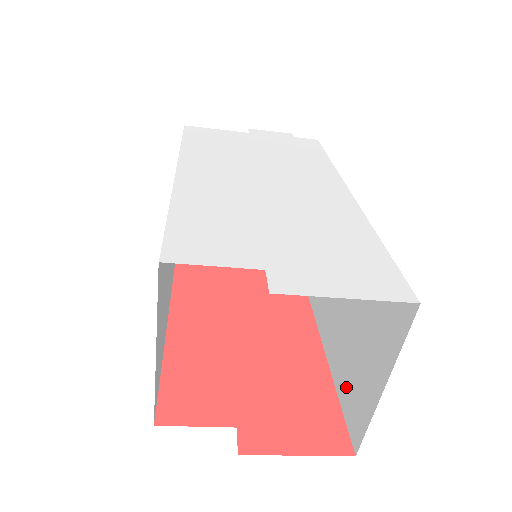
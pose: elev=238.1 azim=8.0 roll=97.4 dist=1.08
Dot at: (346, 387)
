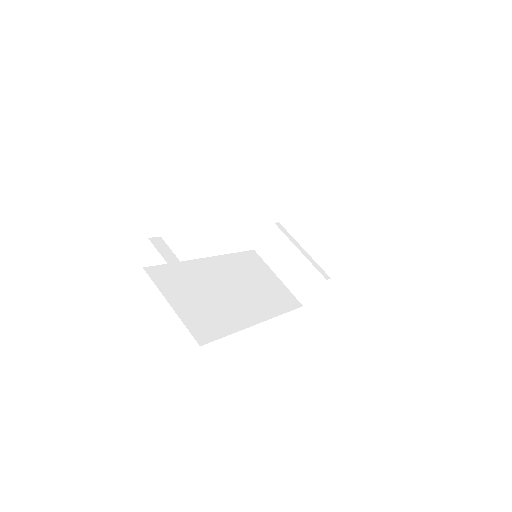
Dot at: occluded
